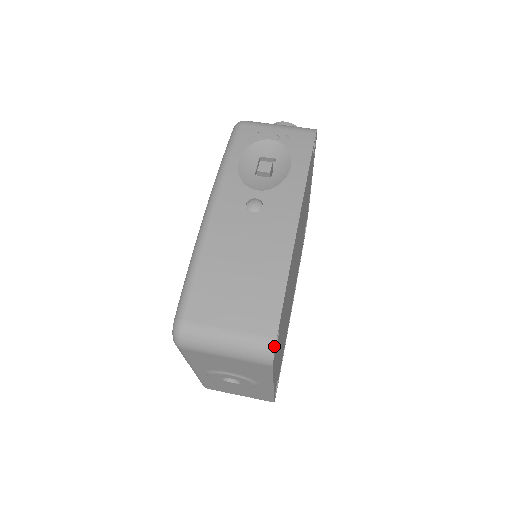
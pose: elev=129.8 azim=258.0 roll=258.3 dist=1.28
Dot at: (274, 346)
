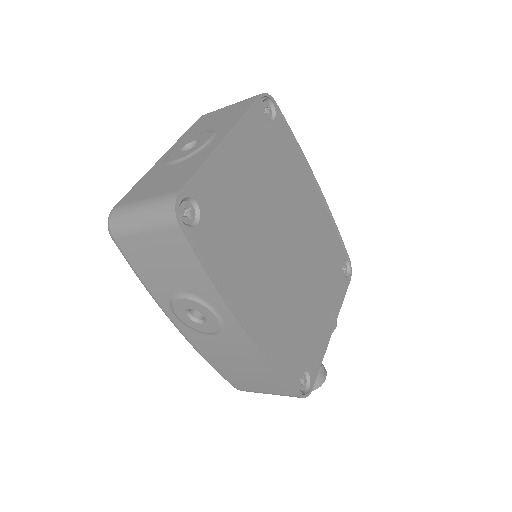
Dot at: (271, 97)
